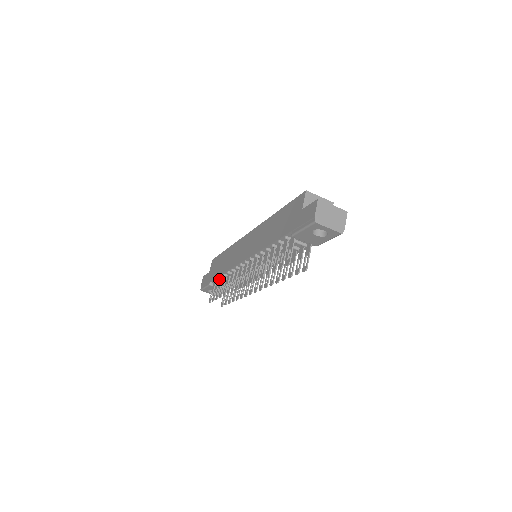
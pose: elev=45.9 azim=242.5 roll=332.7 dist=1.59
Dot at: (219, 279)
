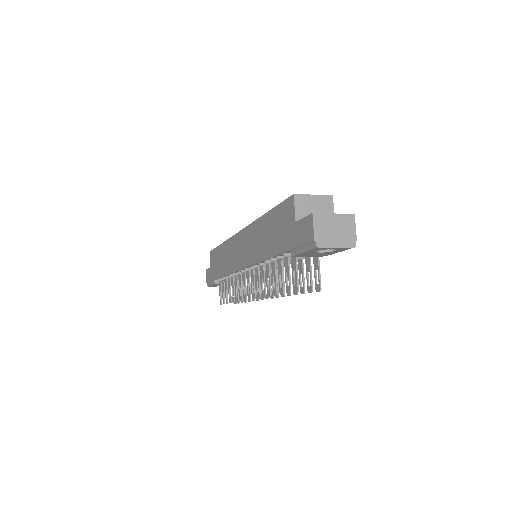
Dot at: (223, 279)
